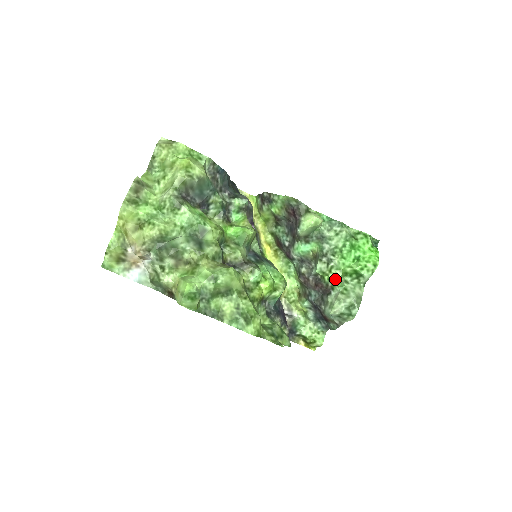
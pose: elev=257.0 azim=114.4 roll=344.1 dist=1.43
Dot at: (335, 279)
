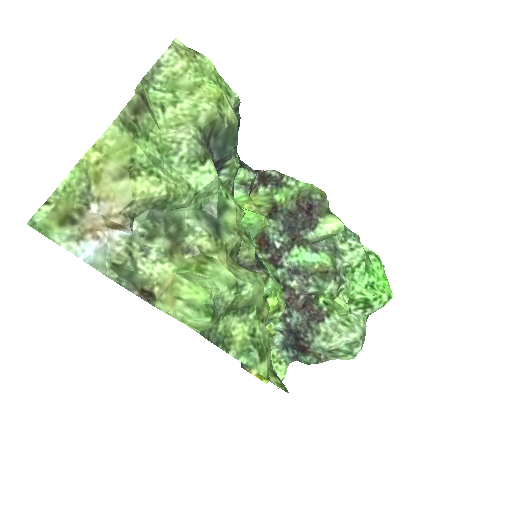
Dot at: (342, 306)
